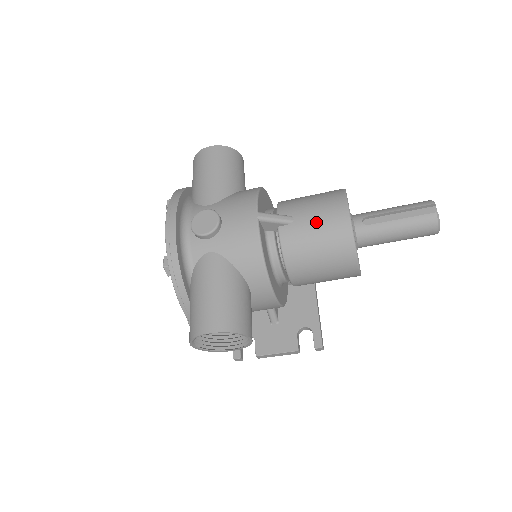
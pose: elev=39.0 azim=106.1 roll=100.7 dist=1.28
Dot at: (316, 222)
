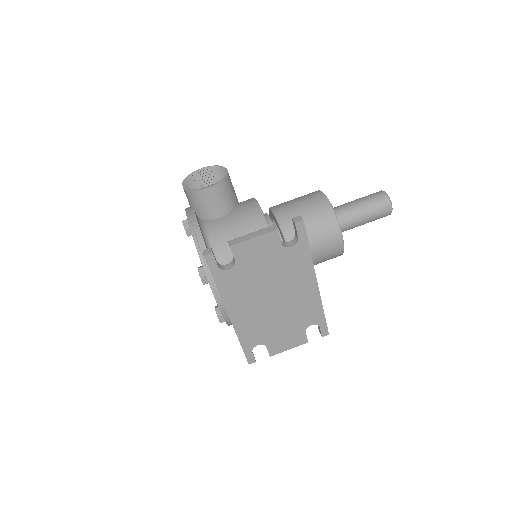
Dot at: occluded
